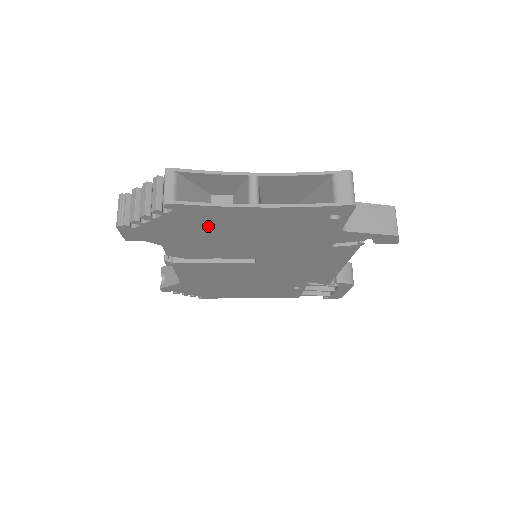
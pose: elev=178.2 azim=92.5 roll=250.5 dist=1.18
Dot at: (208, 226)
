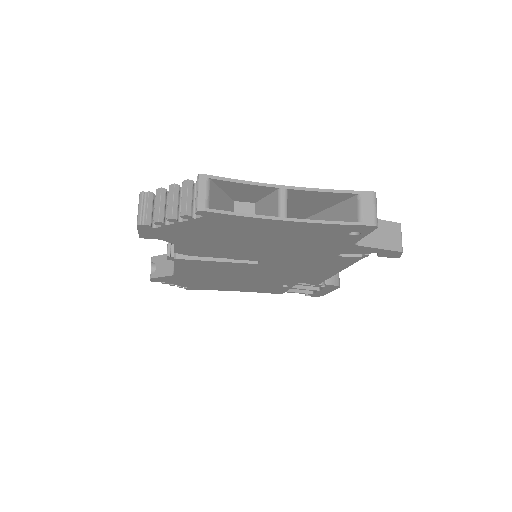
Dot at: (230, 232)
